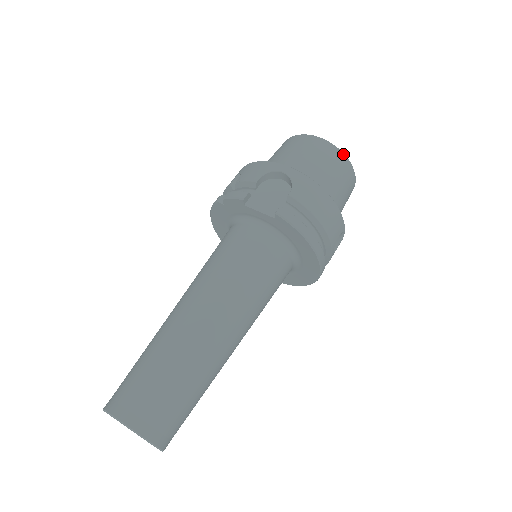
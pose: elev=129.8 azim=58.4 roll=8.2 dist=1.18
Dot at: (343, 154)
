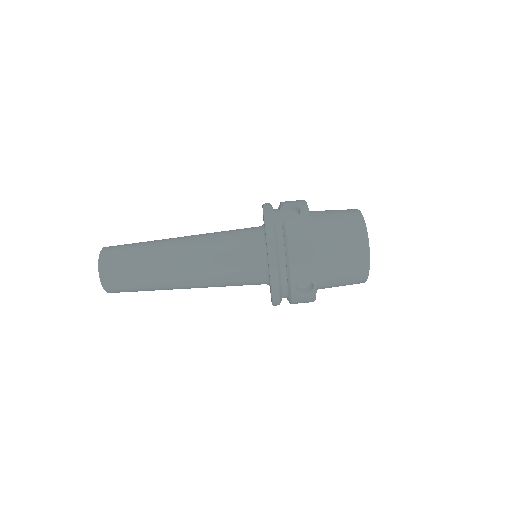
Dot at: (367, 238)
